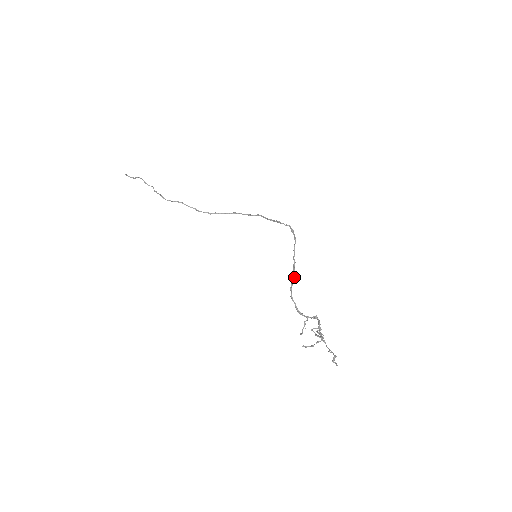
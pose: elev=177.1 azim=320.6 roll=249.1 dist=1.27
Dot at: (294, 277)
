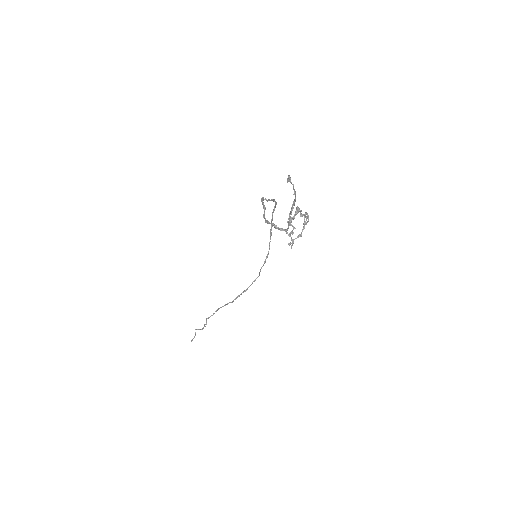
Dot at: (264, 206)
